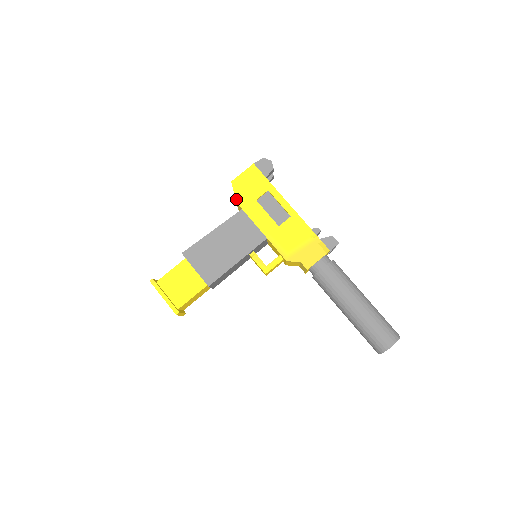
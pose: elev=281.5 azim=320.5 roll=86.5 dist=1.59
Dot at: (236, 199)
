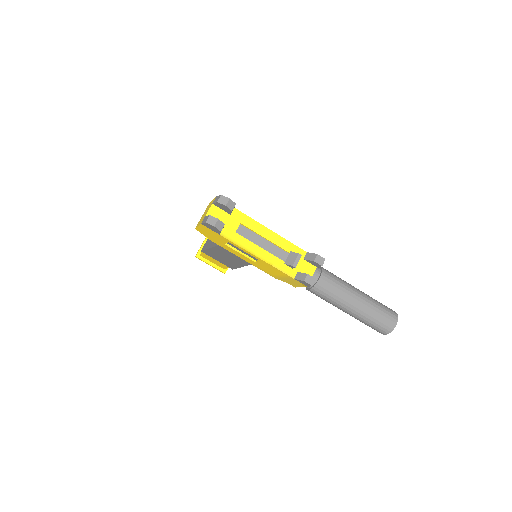
Dot at: (209, 239)
